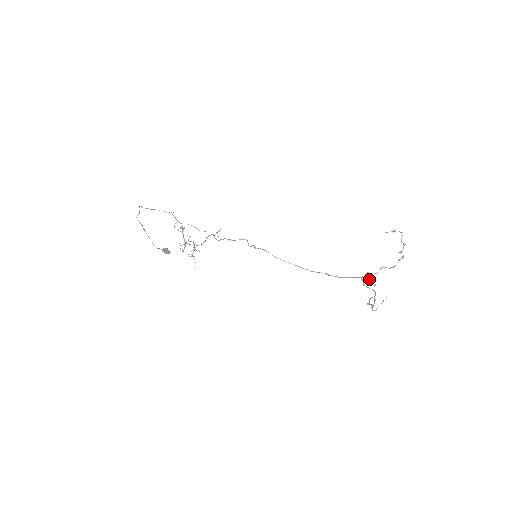
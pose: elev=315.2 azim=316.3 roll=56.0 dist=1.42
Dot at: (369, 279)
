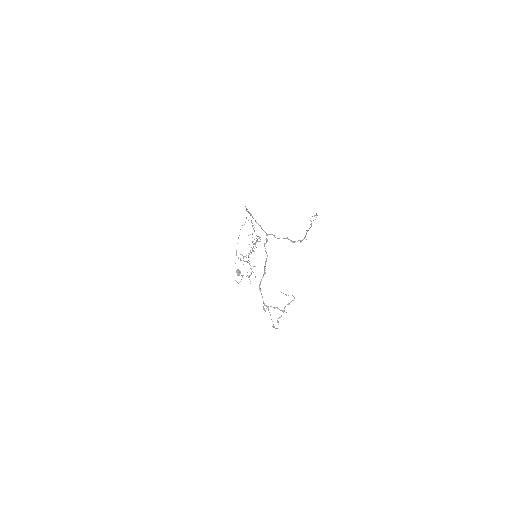
Dot at: occluded
